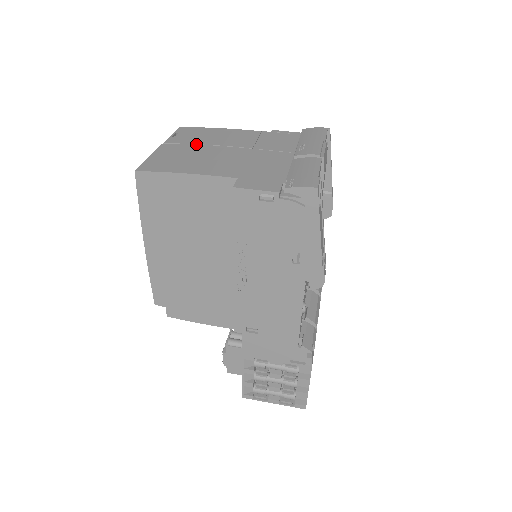
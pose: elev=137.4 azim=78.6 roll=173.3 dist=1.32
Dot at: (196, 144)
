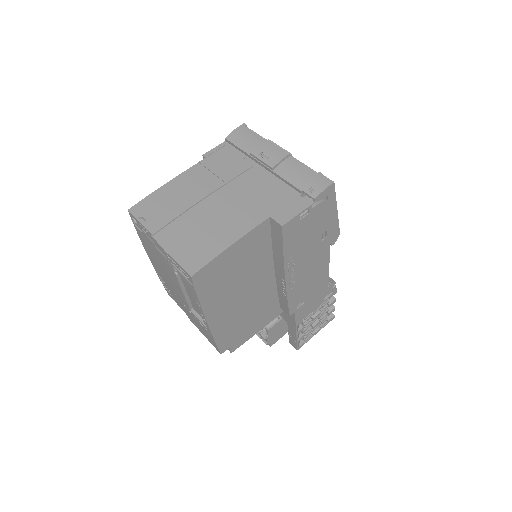
Dot at: (181, 214)
